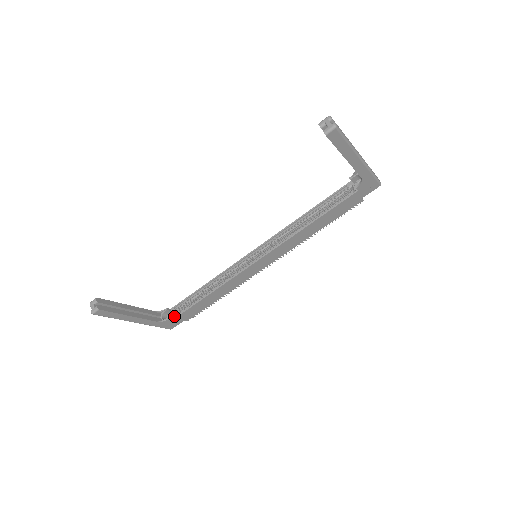
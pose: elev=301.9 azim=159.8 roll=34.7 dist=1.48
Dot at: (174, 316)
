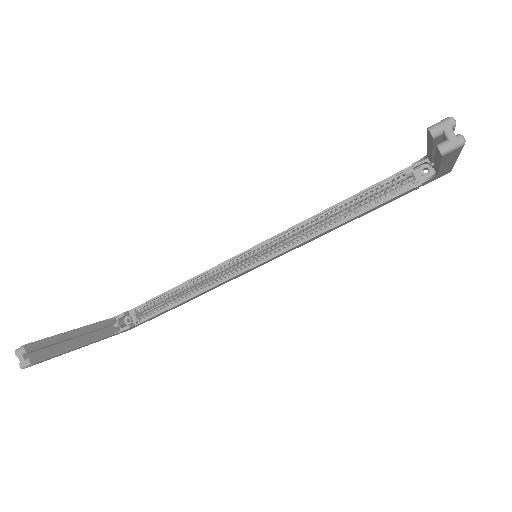
Dot at: (135, 321)
